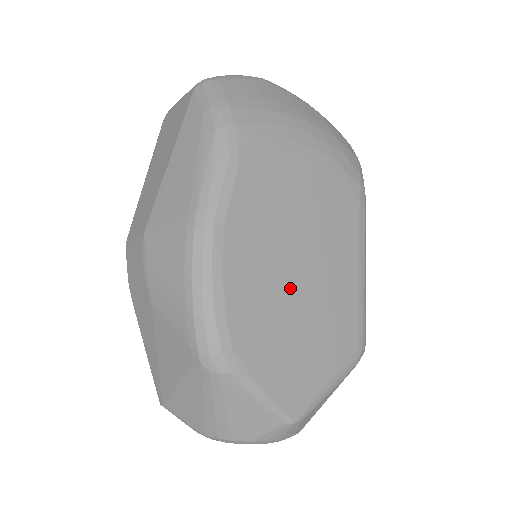
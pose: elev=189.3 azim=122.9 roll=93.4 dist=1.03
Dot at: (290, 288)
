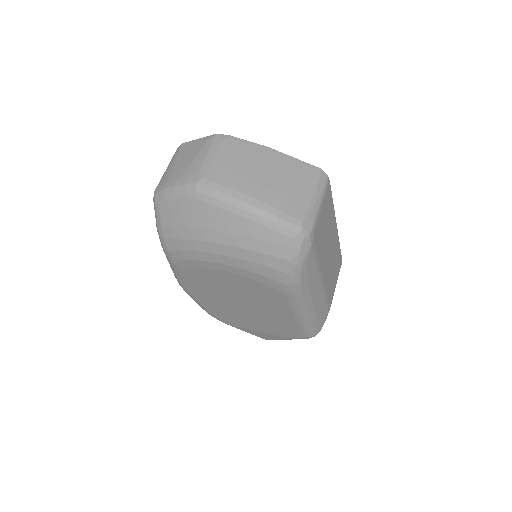
Dot at: (240, 311)
